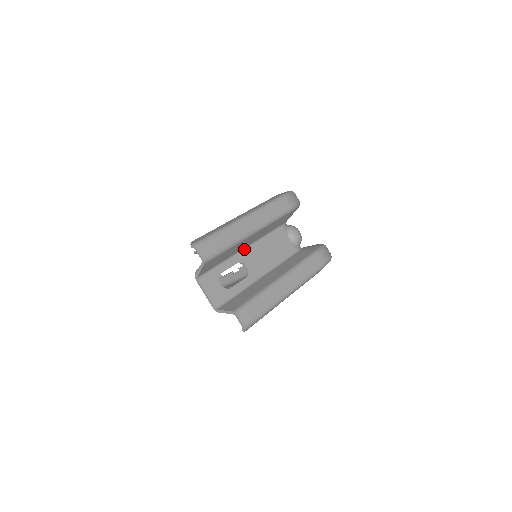
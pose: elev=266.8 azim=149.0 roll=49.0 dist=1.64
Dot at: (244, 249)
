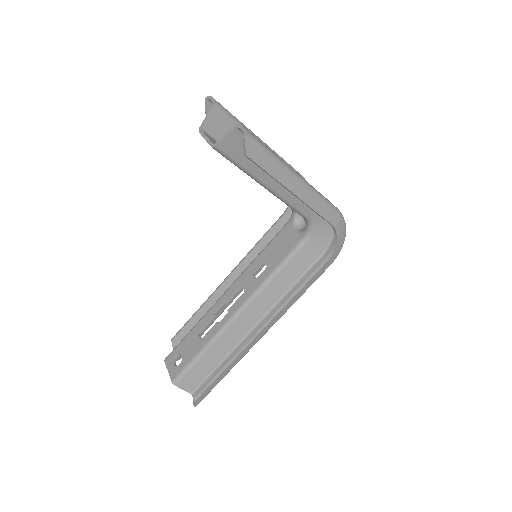
Dot at: occluded
